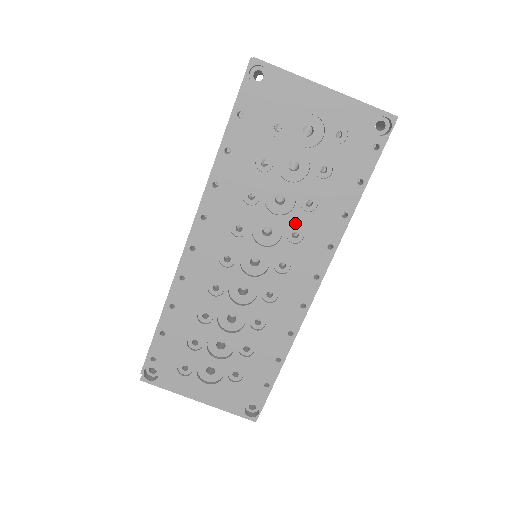
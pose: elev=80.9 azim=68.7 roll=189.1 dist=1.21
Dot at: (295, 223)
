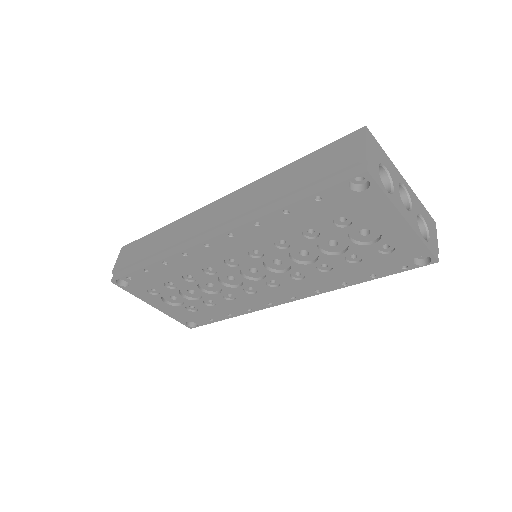
Dot at: (304, 271)
